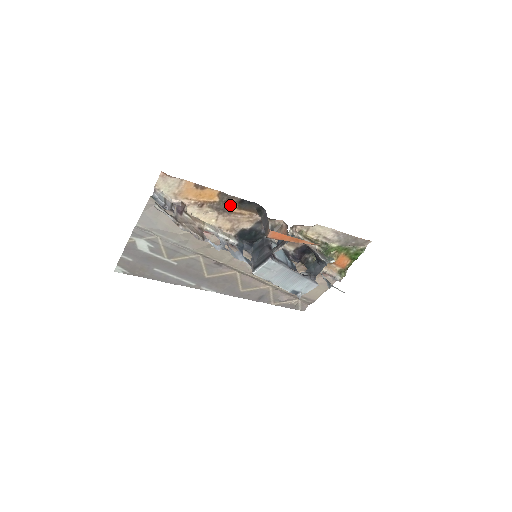
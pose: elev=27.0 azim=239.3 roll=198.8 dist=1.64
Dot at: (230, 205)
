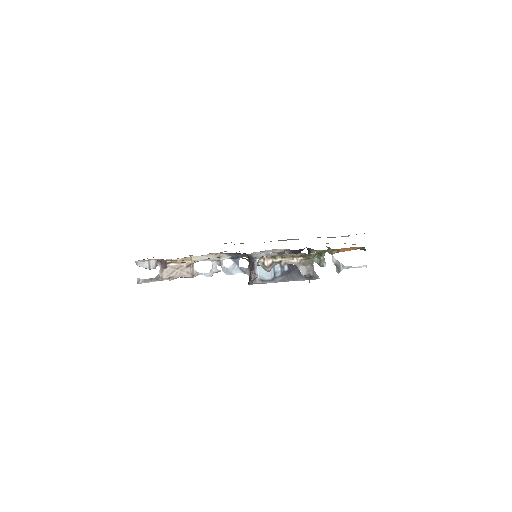
Dot at: occluded
